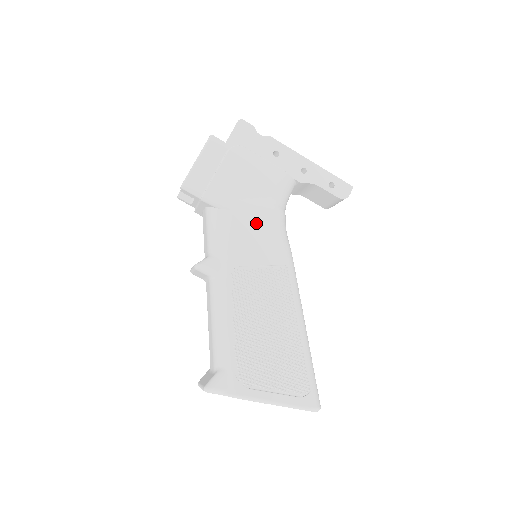
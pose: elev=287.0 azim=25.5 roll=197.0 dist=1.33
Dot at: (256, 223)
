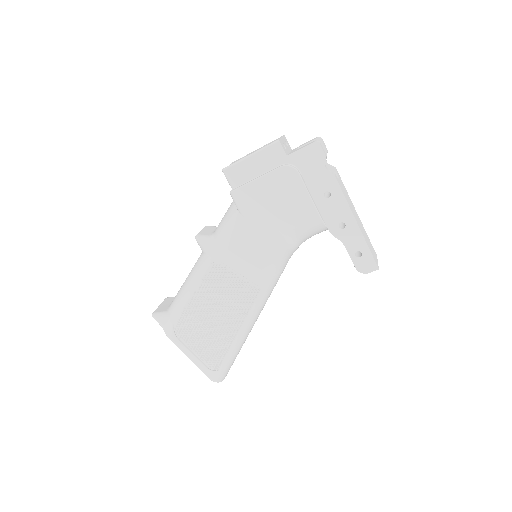
Dot at: (259, 242)
